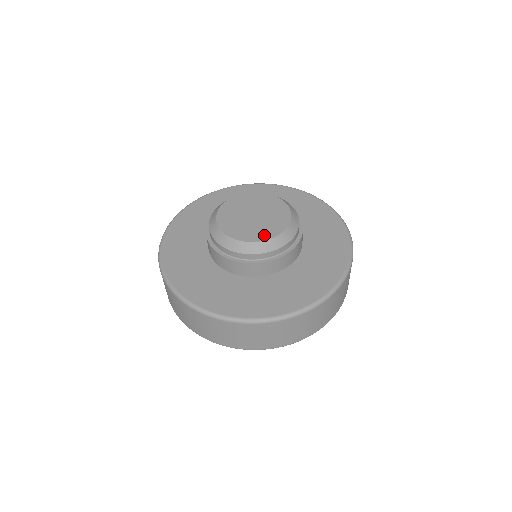
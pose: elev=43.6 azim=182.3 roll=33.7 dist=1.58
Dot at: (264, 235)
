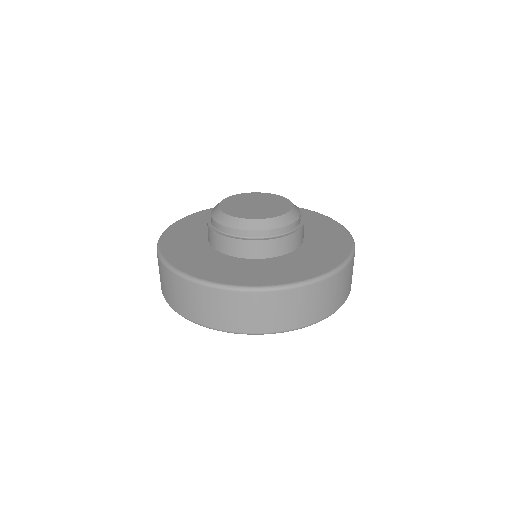
Dot at: (282, 210)
